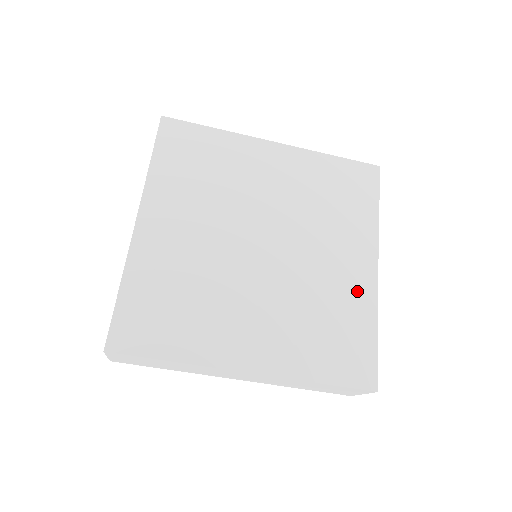
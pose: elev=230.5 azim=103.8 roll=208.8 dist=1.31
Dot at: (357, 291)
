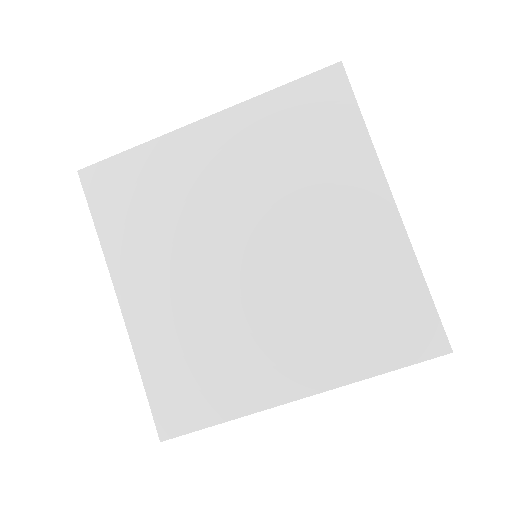
Dot at: (380, 246)
